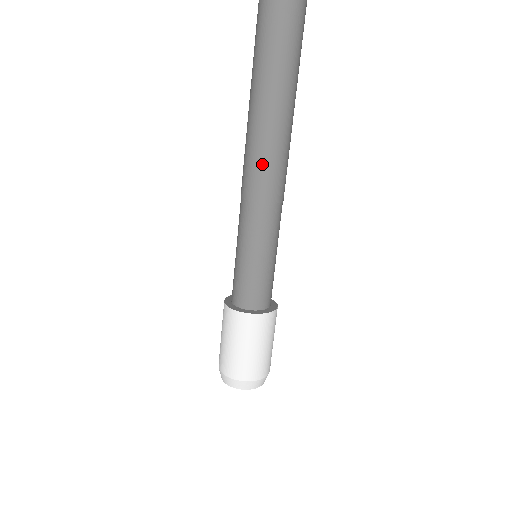
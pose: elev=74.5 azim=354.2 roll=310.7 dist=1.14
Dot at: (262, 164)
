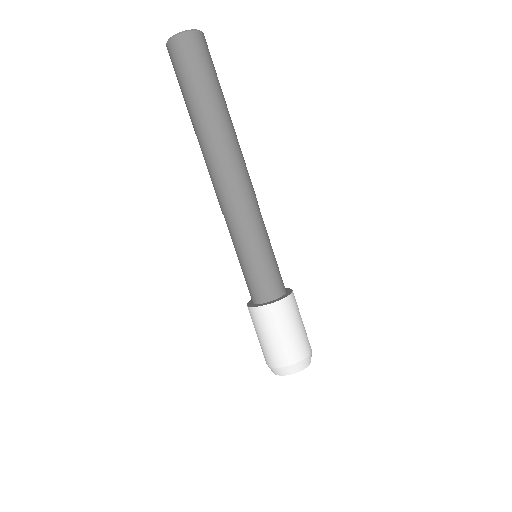
Dot at: (222, 180)
